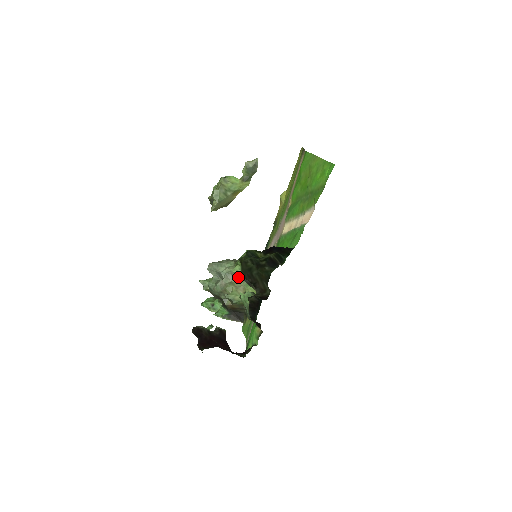
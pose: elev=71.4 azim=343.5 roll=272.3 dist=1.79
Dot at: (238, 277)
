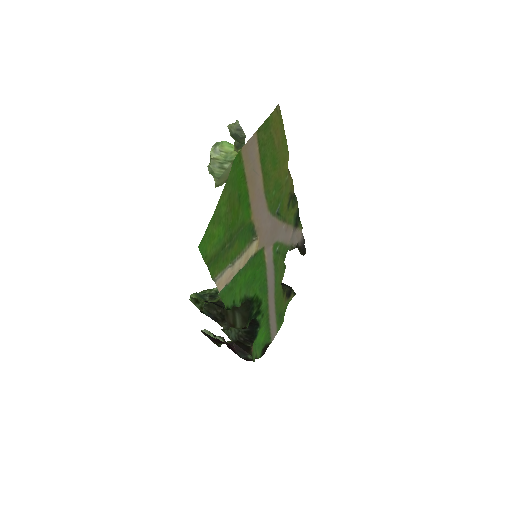
Dot at: (205, 309)
